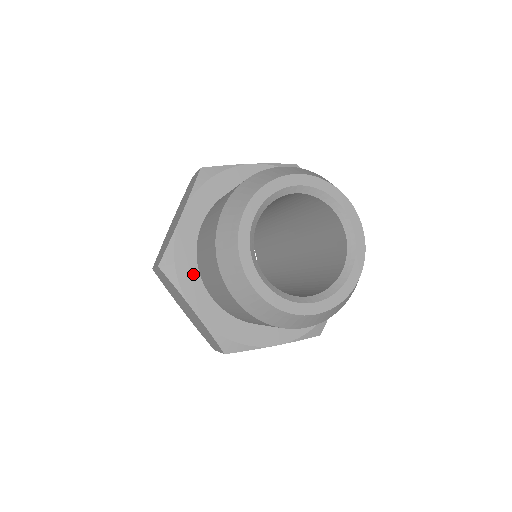
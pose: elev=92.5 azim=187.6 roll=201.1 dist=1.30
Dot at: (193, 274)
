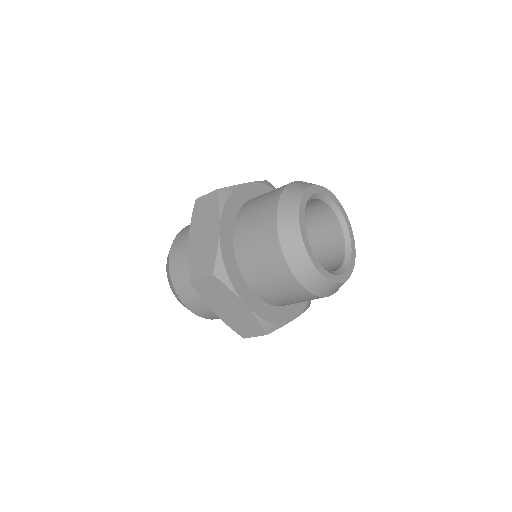
Dot at: (233, 212)
